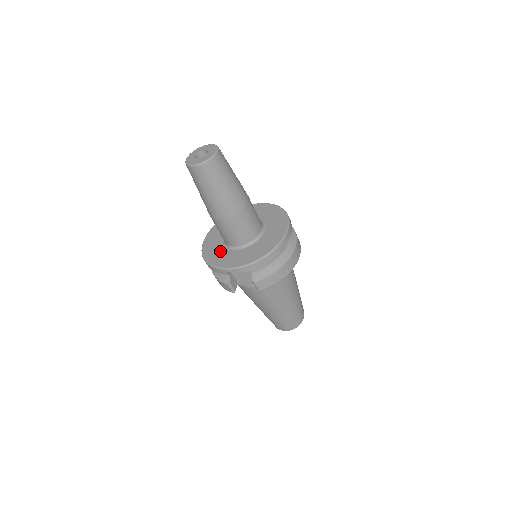
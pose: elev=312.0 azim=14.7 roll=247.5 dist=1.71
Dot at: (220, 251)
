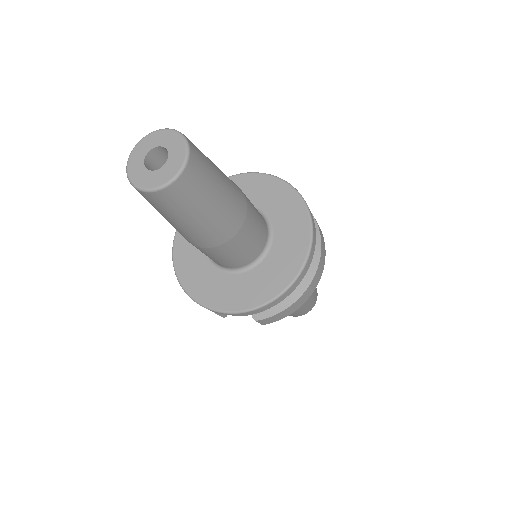
Dot at: (201, 269)
